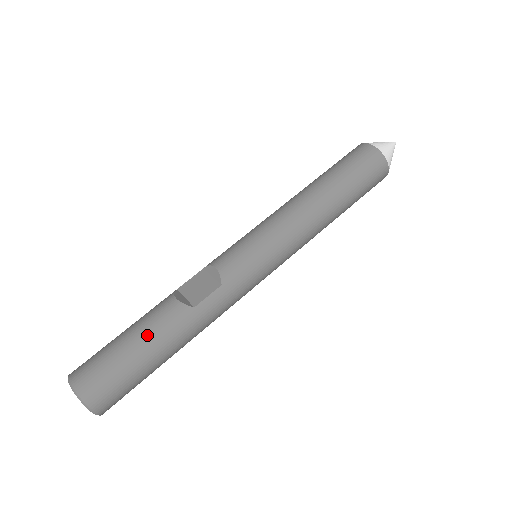
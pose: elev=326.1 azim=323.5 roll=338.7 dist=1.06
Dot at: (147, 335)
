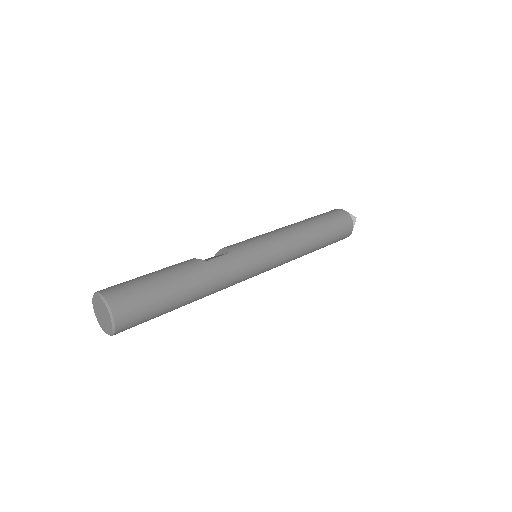
Dot at: (166, 270)
